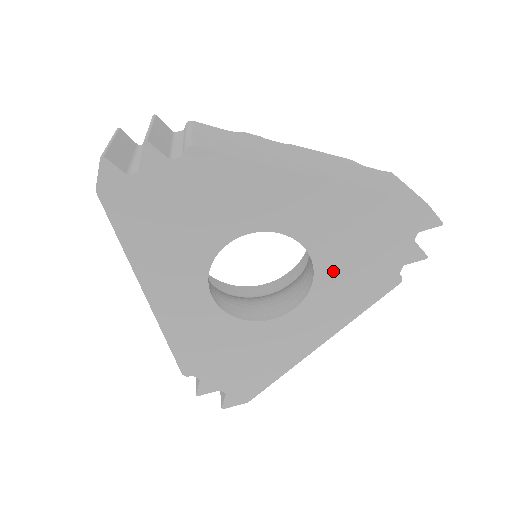
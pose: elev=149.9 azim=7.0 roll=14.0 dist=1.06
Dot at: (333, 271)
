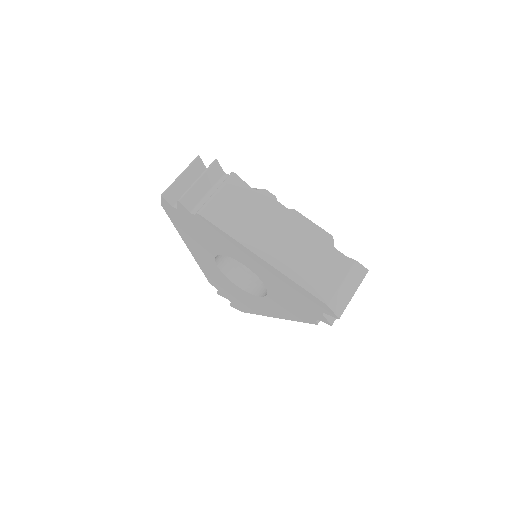
Dot at: (277, 297)
